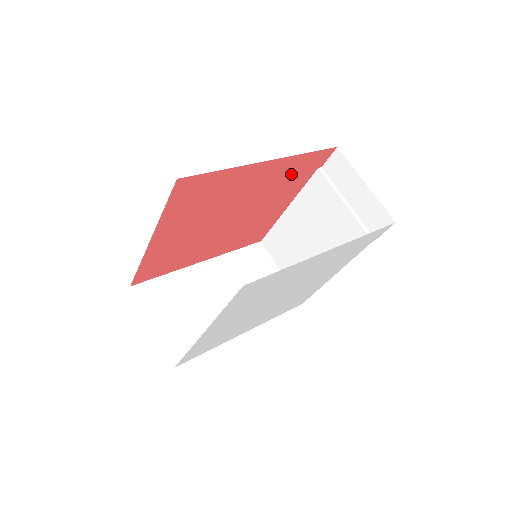
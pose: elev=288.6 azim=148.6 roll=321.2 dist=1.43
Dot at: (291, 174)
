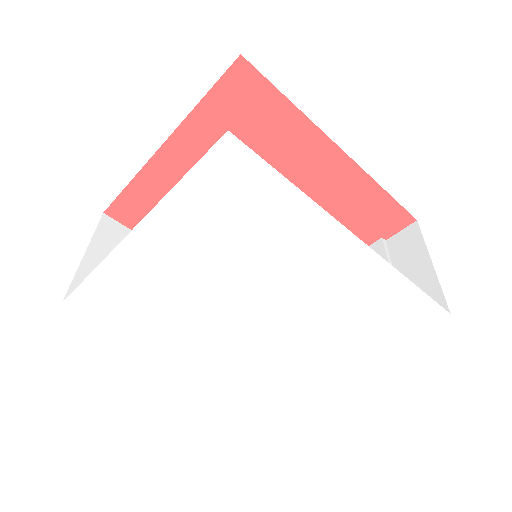
Dot at: (351, 211)
